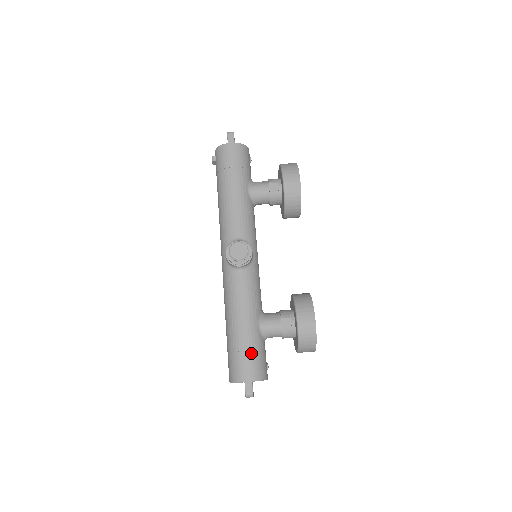
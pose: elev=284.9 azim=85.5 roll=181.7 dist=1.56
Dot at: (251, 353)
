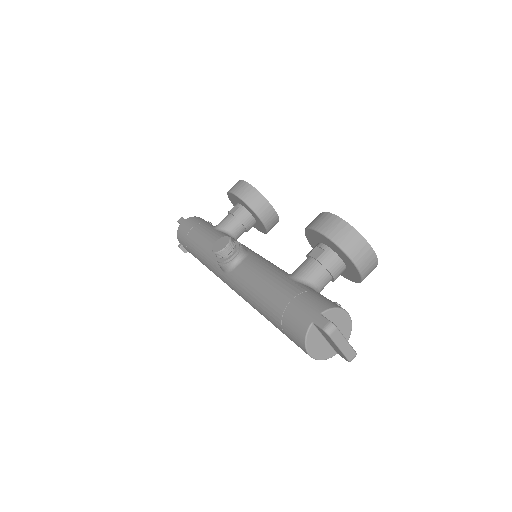
Dot at: (298, 297)
